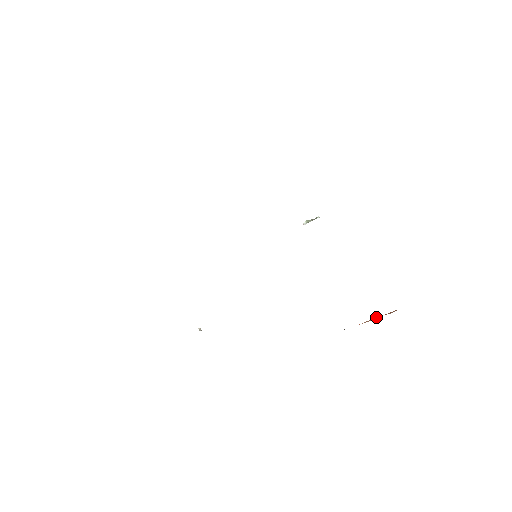
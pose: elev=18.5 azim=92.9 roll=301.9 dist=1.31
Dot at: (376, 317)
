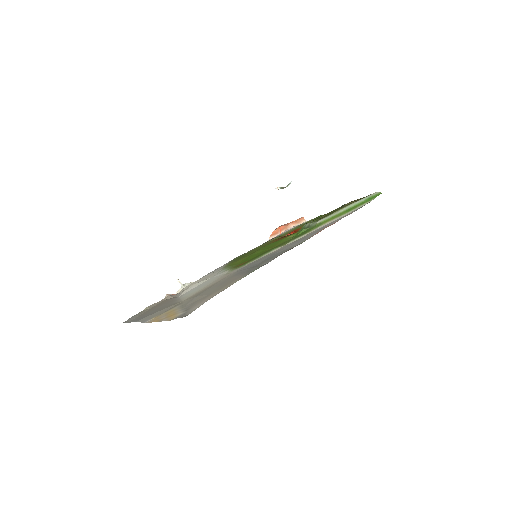
Dot at: (291, 226)
